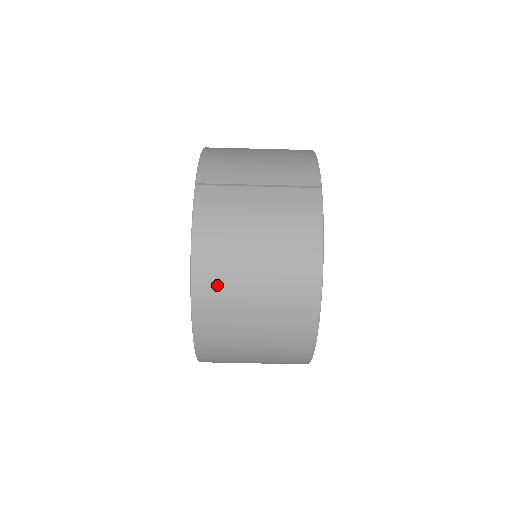
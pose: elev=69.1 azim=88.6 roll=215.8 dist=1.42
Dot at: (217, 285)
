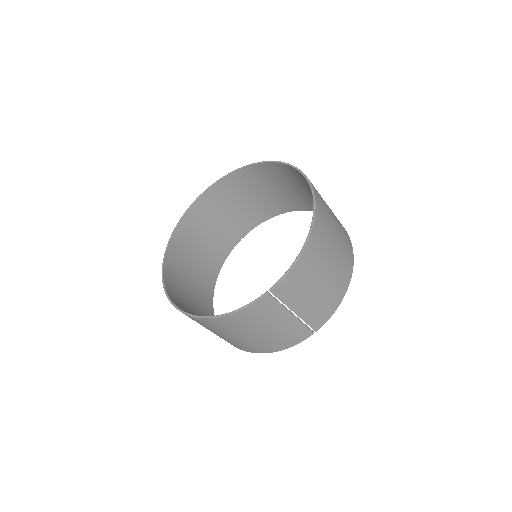
Dot at: (214, 326)
